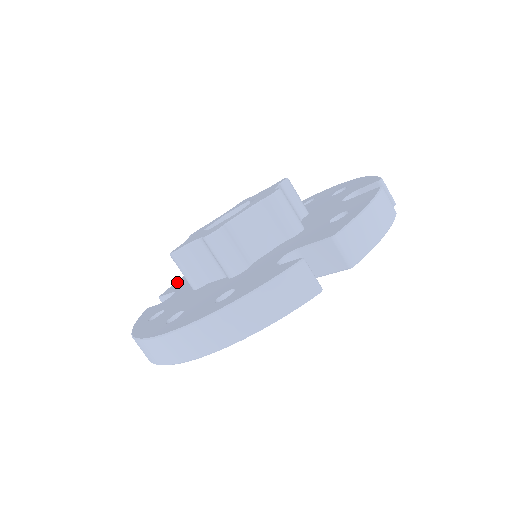
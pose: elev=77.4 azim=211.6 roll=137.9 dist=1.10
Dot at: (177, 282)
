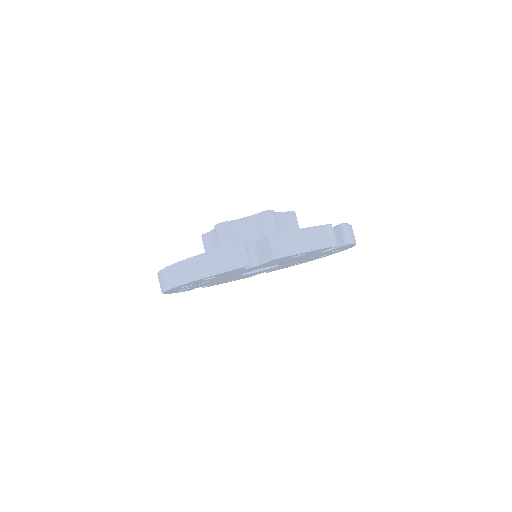
Dot at: occluded
